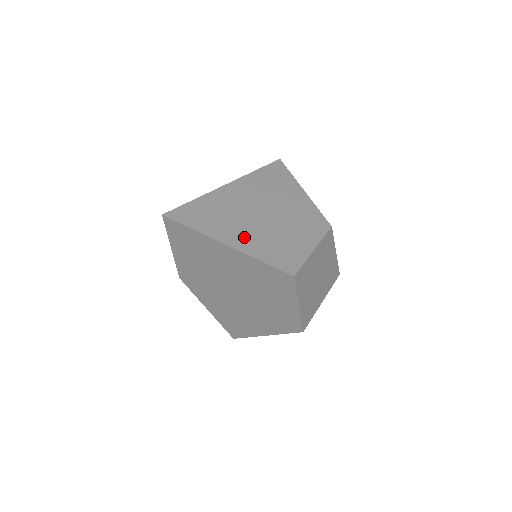
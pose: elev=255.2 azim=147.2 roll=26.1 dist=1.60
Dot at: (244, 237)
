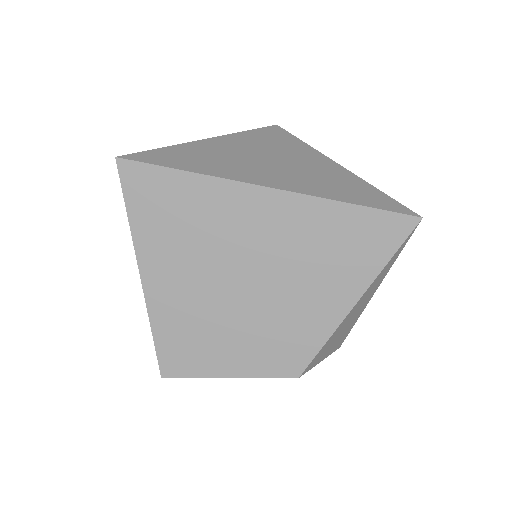
Dot at: (173, 287)
